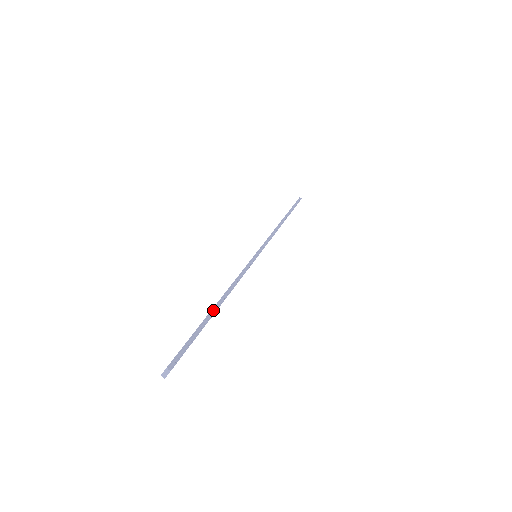
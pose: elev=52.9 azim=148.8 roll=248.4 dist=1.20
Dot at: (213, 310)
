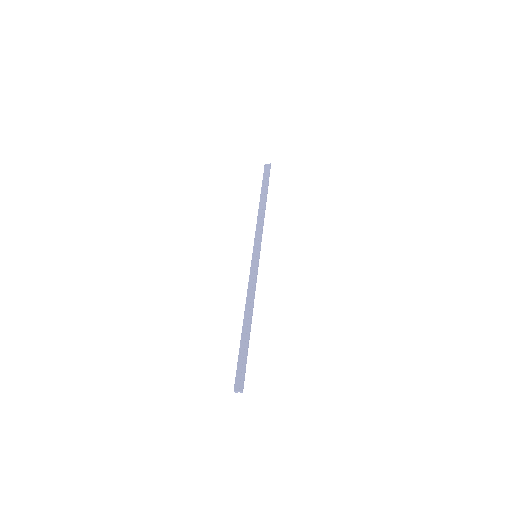
Dot at: (250, 330)
